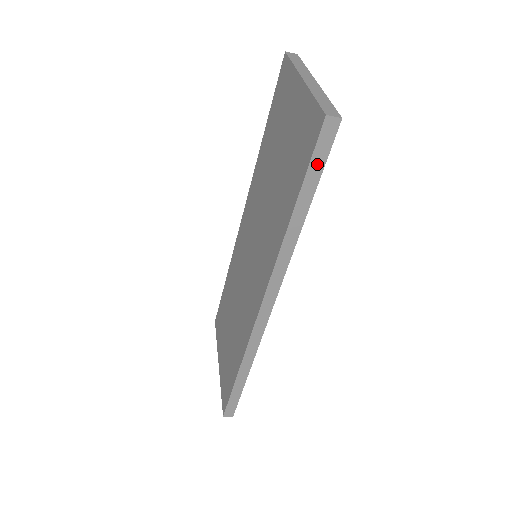
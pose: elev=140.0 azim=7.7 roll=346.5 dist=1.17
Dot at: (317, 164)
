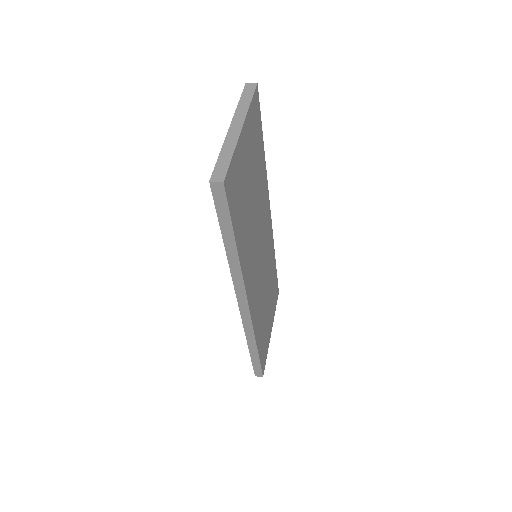
Dot at: (223, 214)
